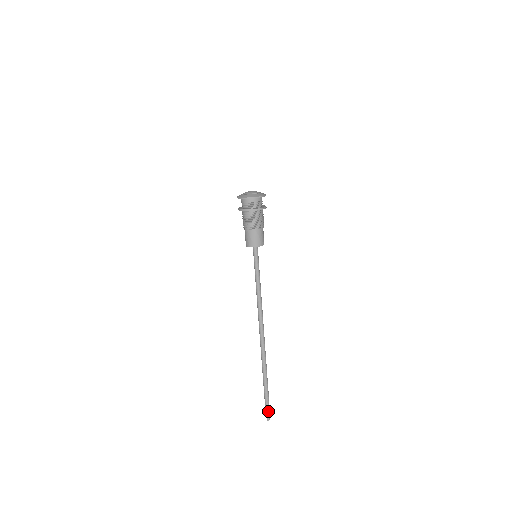
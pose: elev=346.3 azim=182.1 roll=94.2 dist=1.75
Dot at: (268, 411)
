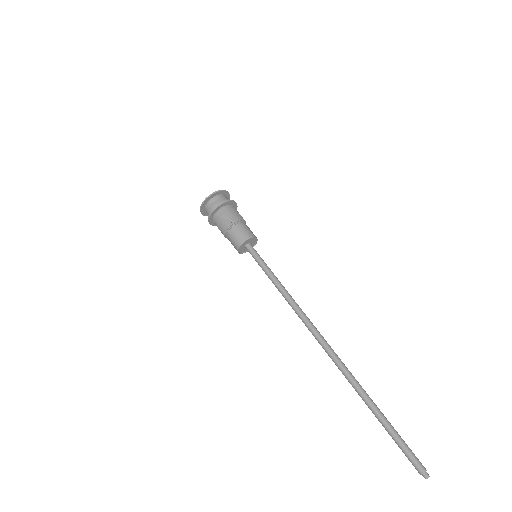
Dot at: (413, 461)
